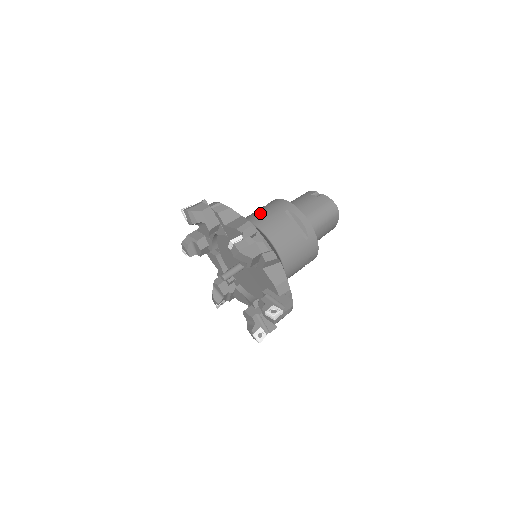
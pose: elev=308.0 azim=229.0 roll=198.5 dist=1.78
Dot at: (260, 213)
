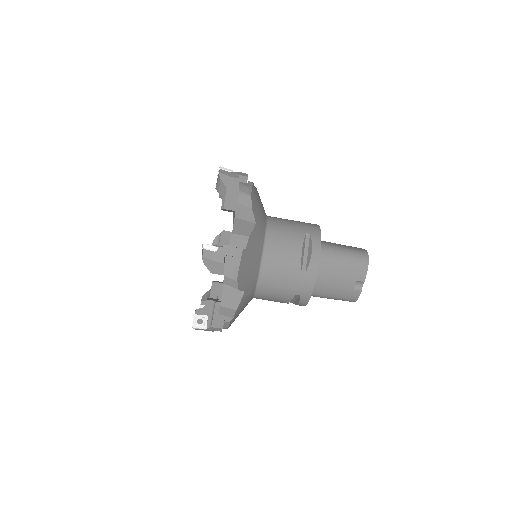
Dot at: (280, 276)
